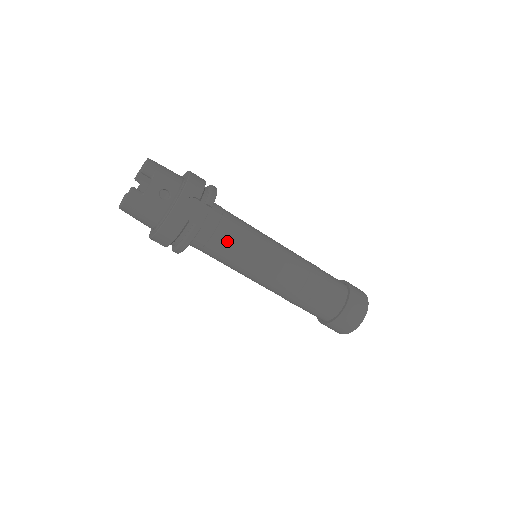
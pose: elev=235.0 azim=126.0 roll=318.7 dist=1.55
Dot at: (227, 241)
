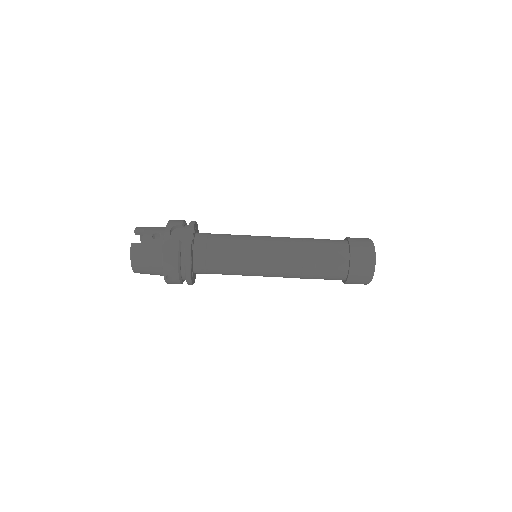
Dot at: (220, 247)
